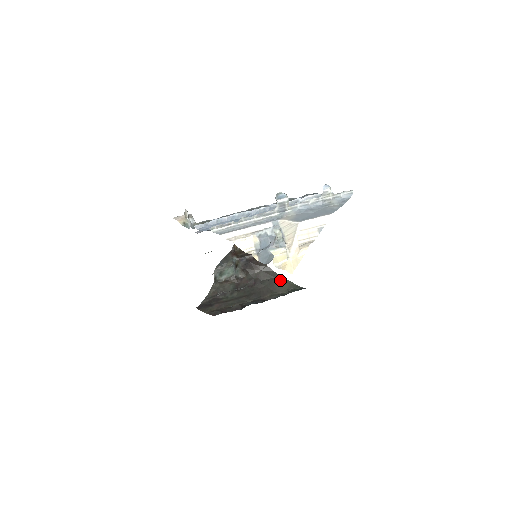
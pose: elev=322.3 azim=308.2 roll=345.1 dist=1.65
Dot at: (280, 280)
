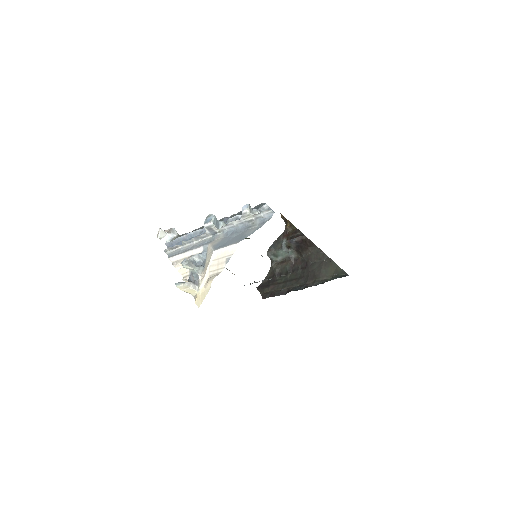
Dot at: (328, 263)
